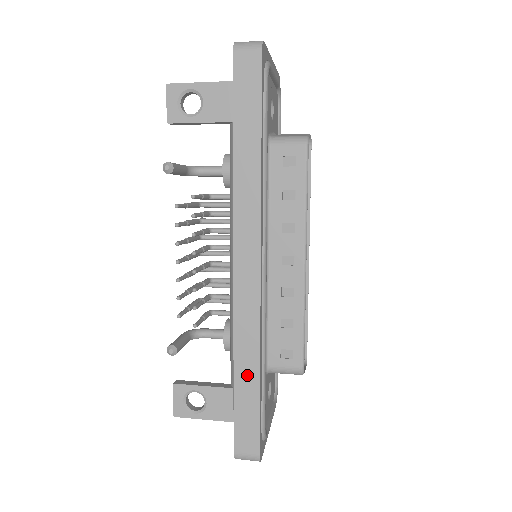
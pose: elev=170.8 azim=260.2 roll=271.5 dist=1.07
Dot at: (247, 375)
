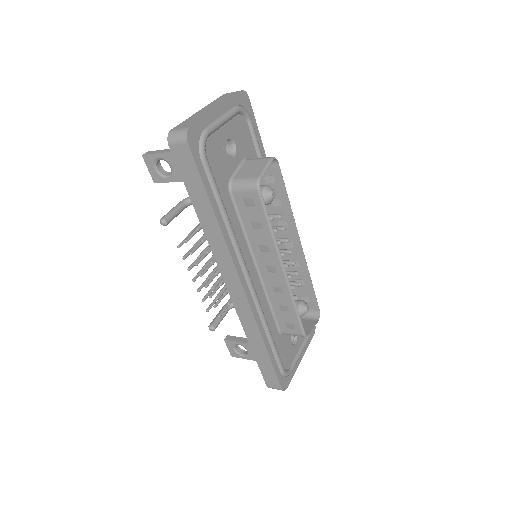
Dot at: (259, 348)
